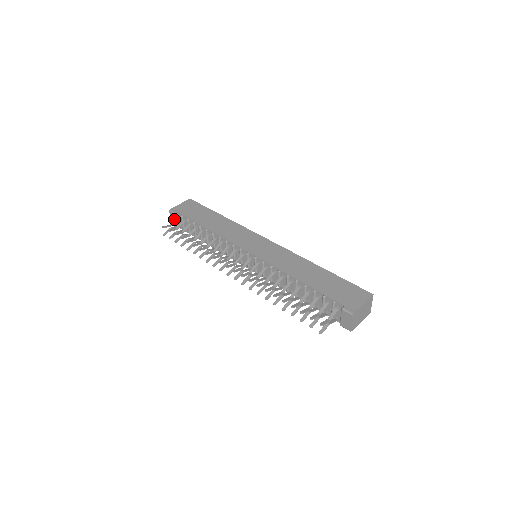
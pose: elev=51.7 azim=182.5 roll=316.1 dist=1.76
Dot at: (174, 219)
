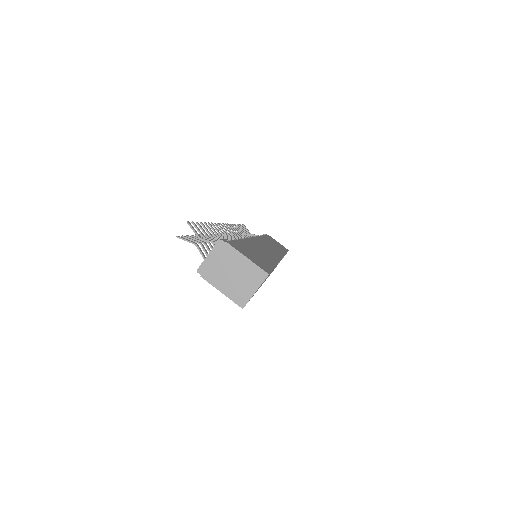
Dot at: occluded
